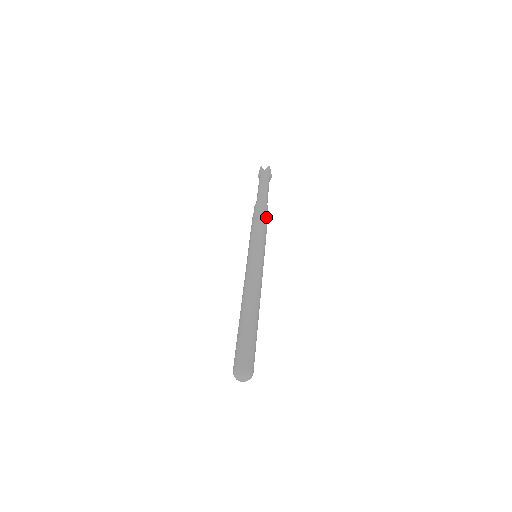
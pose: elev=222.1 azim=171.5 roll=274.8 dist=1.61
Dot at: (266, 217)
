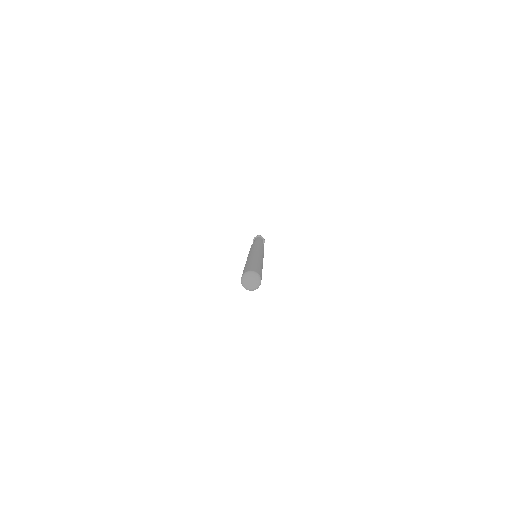
Dot at: occluded
